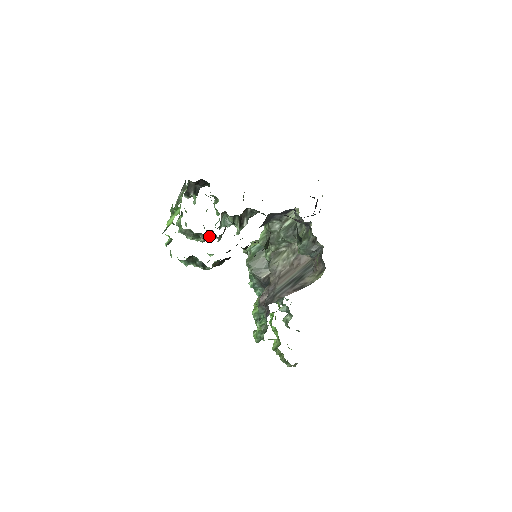
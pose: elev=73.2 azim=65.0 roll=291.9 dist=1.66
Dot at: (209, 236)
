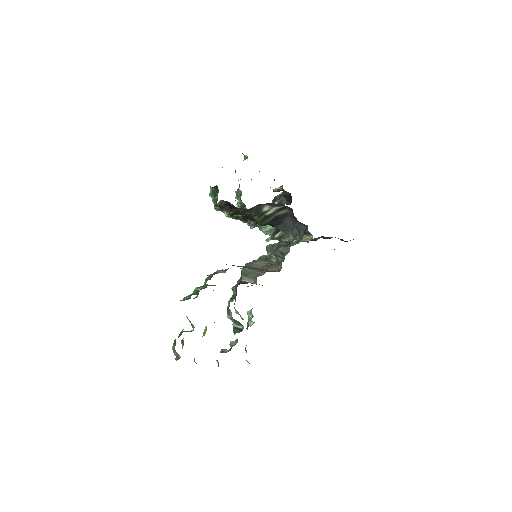
Dot at: occluded
